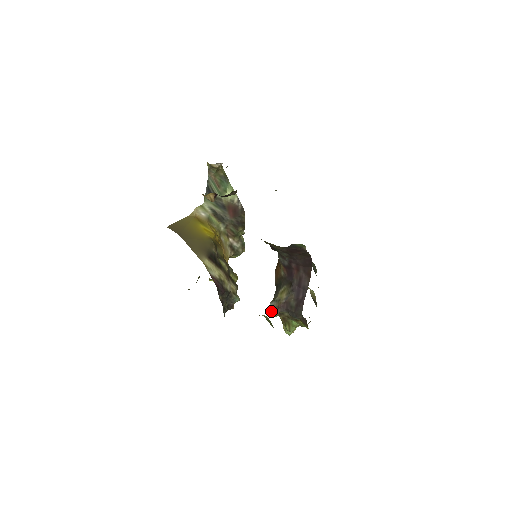
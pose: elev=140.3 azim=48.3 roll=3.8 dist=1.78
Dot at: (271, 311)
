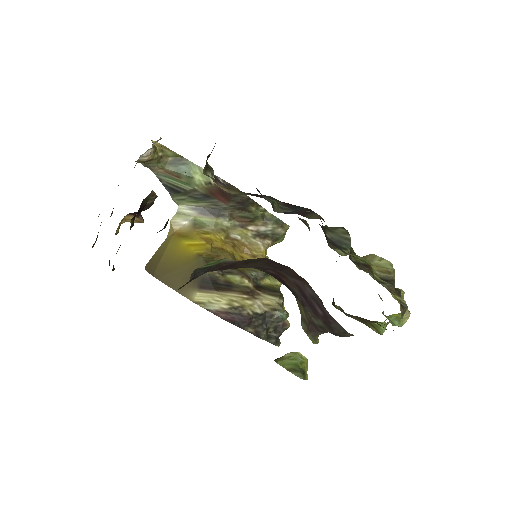
Dot at: occluded
